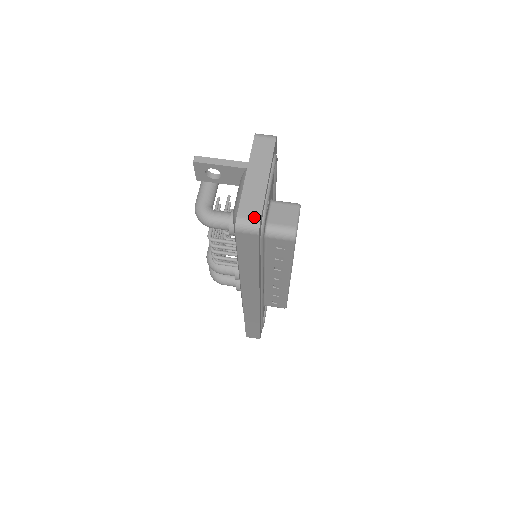
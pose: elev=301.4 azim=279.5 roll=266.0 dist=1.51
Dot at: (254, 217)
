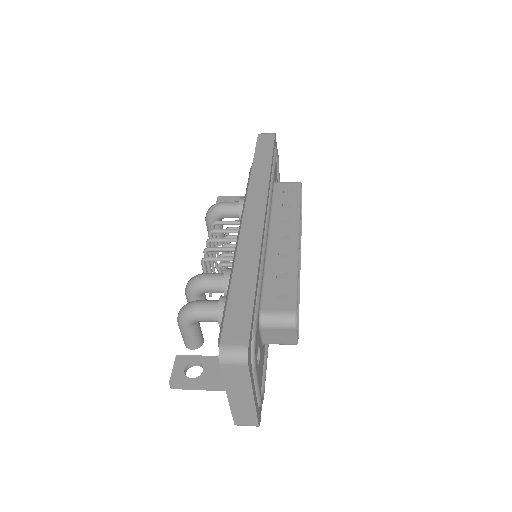
Dot at: occluded
